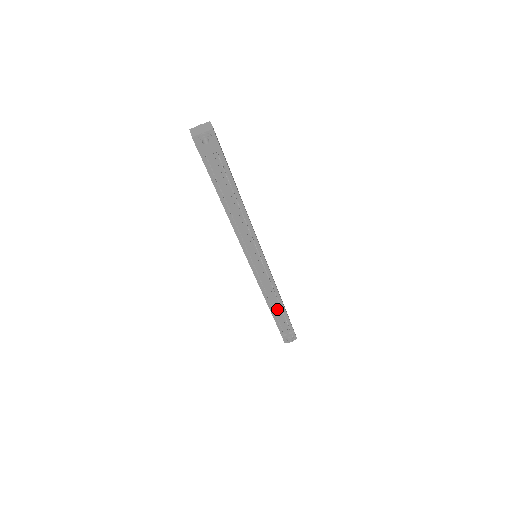
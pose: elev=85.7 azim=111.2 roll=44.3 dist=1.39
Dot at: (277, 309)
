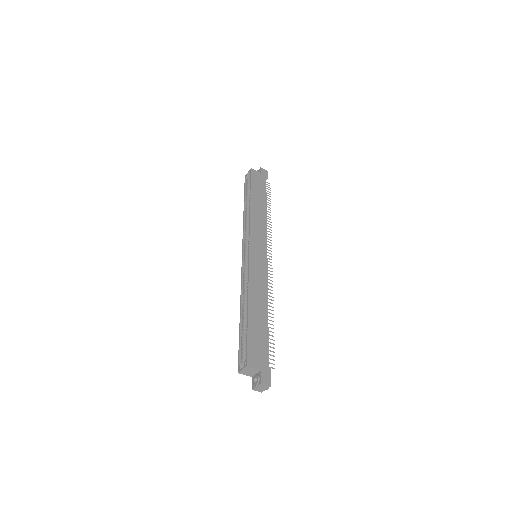
Dot at: occluded
